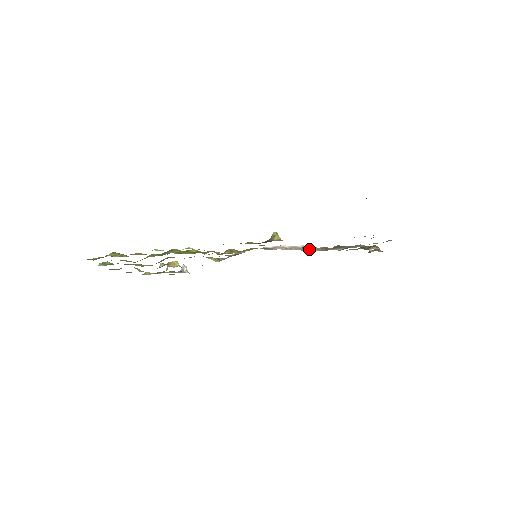
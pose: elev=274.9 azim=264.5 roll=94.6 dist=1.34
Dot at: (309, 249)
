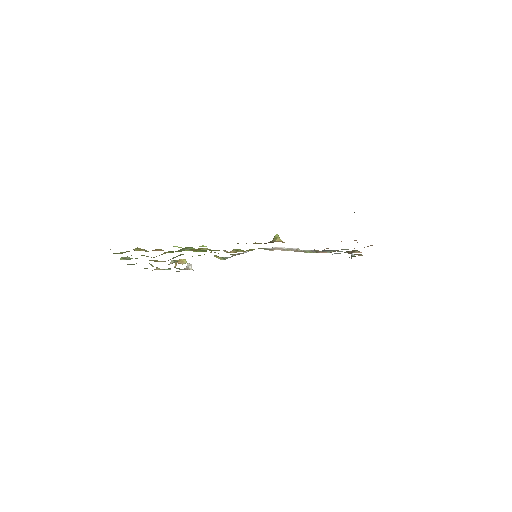
Dot at: occluded
